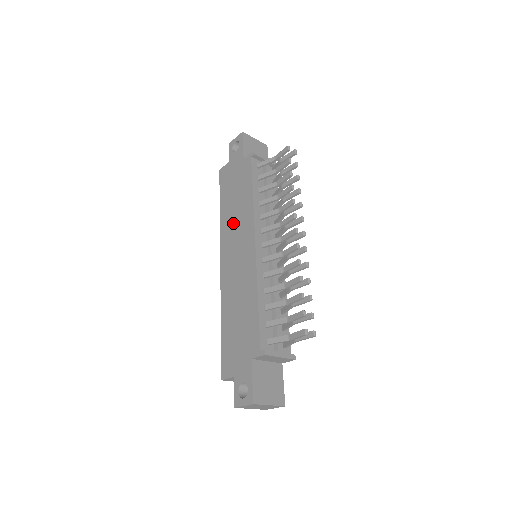
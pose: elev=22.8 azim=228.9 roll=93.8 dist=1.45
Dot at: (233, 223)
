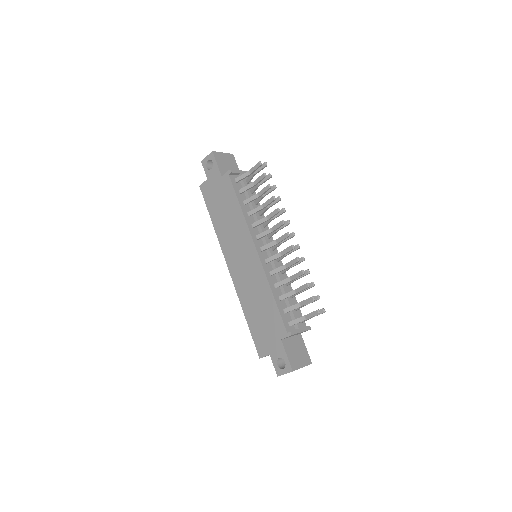
Dot at: (229, 234)
